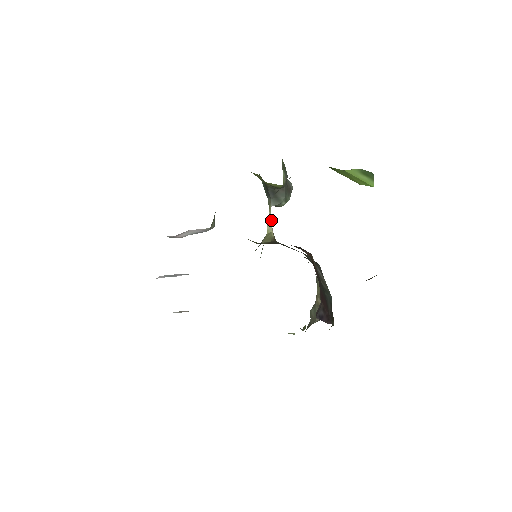
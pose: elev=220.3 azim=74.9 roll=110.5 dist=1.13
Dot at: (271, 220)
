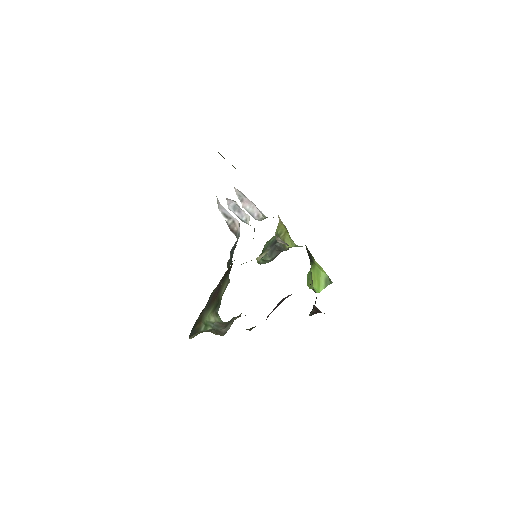
Dot at: occluded
